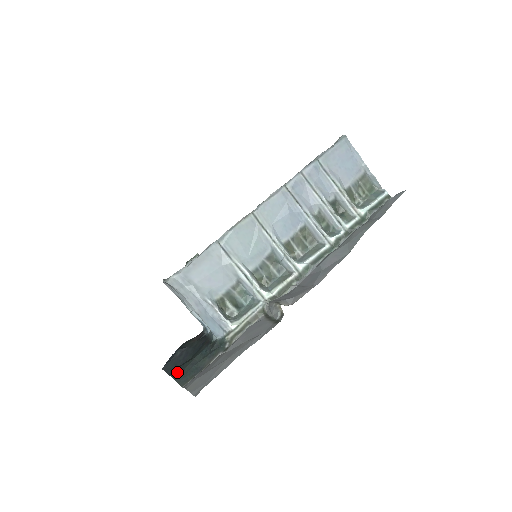
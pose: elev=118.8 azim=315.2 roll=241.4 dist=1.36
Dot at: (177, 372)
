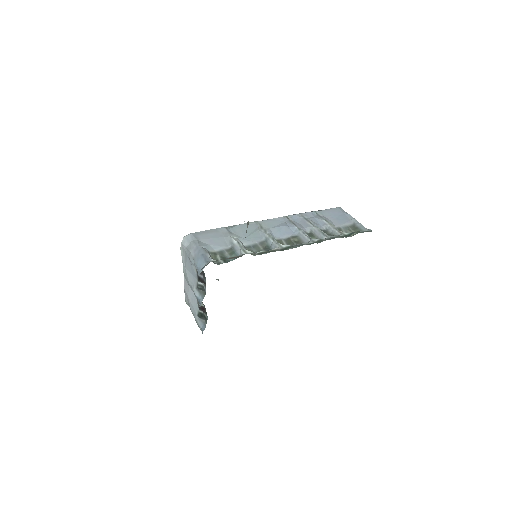
Dot at: occluded
